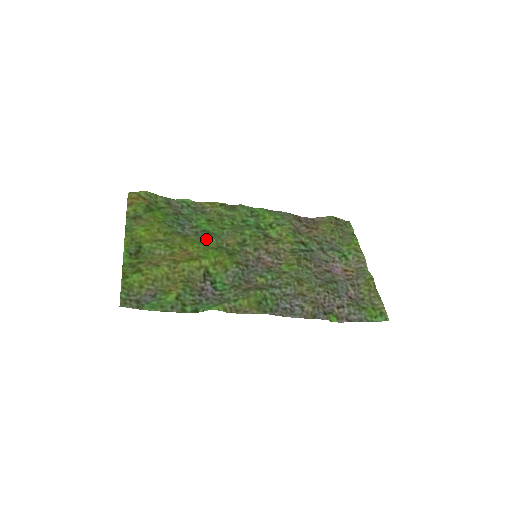
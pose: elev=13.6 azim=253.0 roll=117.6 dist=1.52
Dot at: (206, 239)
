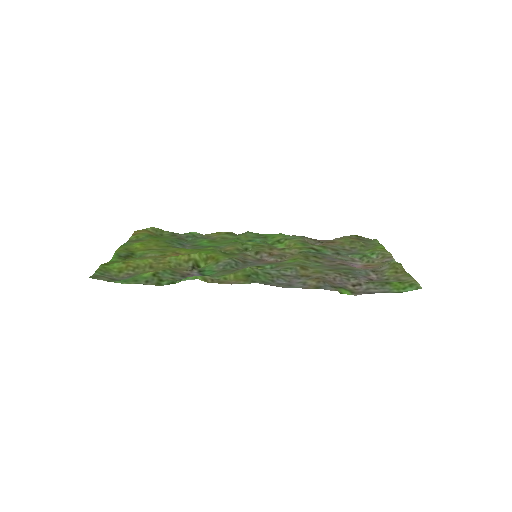
Dot at: (203, 248)
